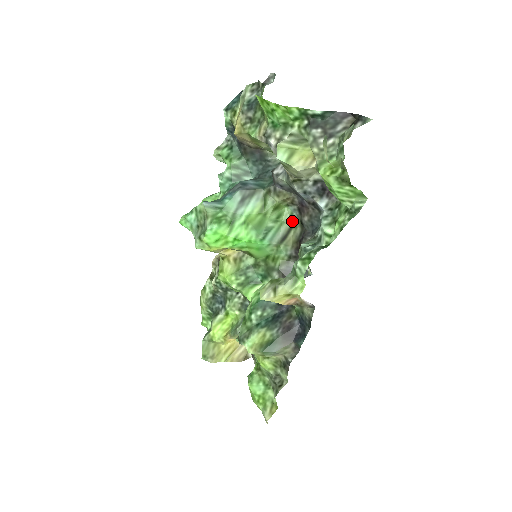
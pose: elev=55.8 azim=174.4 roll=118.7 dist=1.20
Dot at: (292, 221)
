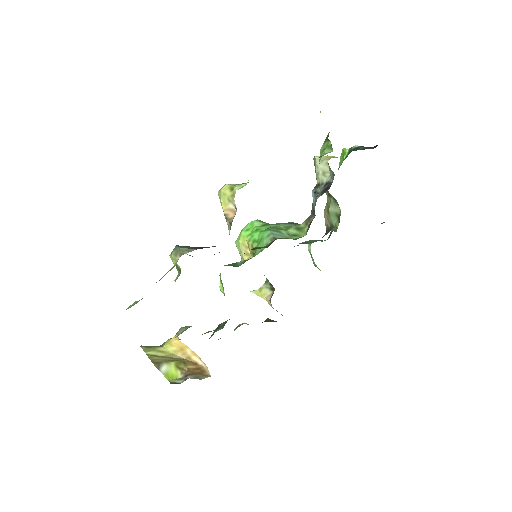
Dot at: occluded
